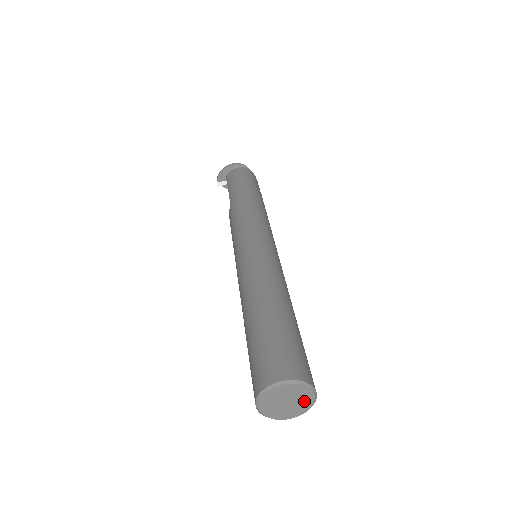
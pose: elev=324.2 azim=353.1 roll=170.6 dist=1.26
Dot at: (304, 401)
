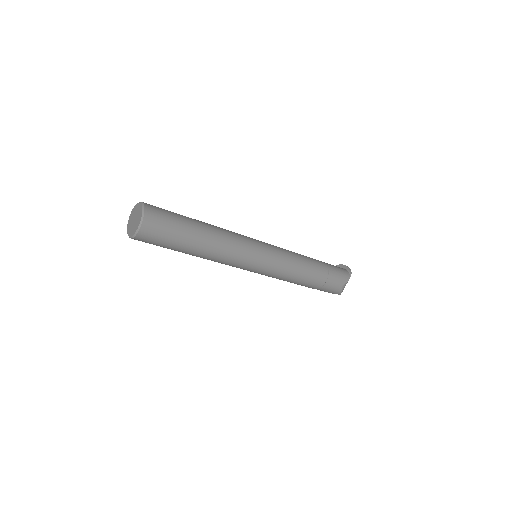
Dot at: (136, 226)
